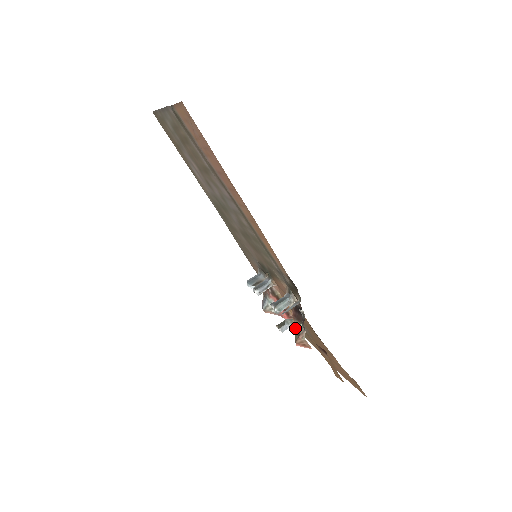
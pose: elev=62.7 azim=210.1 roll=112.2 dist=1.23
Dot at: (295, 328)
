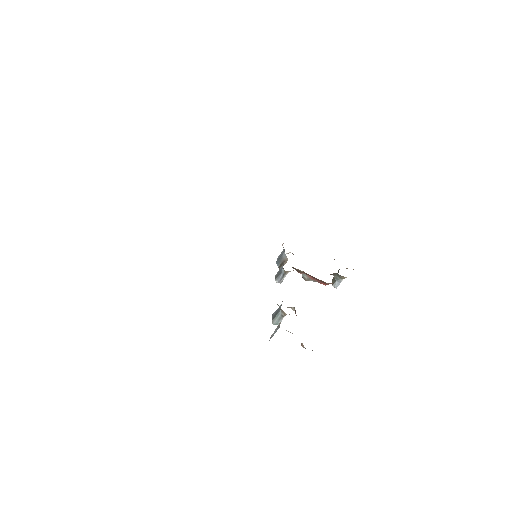
Dot at: occluded
